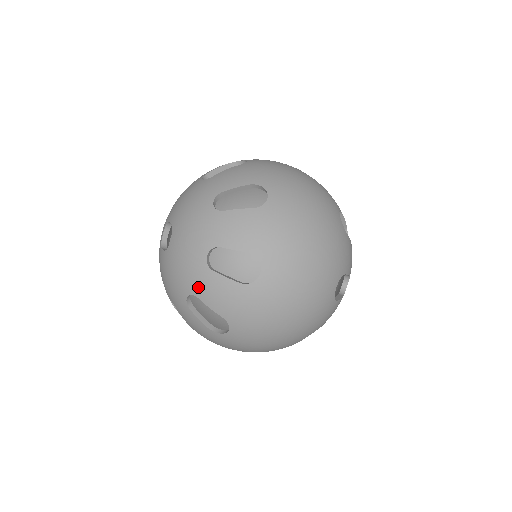
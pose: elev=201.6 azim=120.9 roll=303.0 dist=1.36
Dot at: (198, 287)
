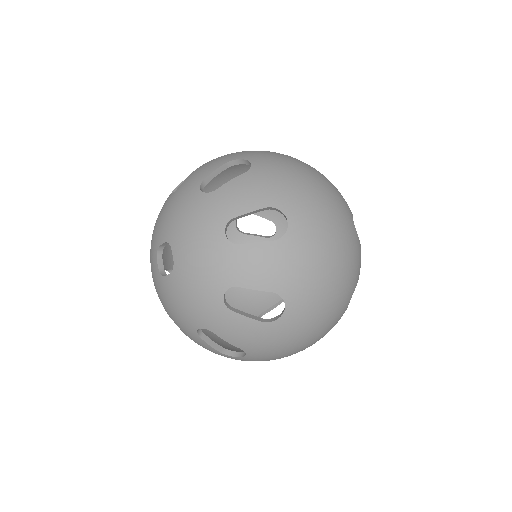
Dot at: (183, 329)
